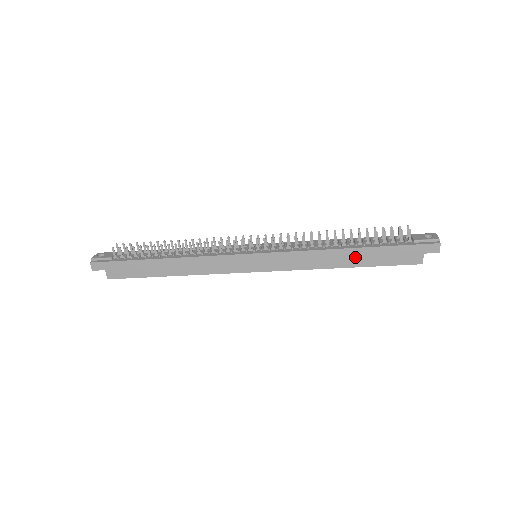
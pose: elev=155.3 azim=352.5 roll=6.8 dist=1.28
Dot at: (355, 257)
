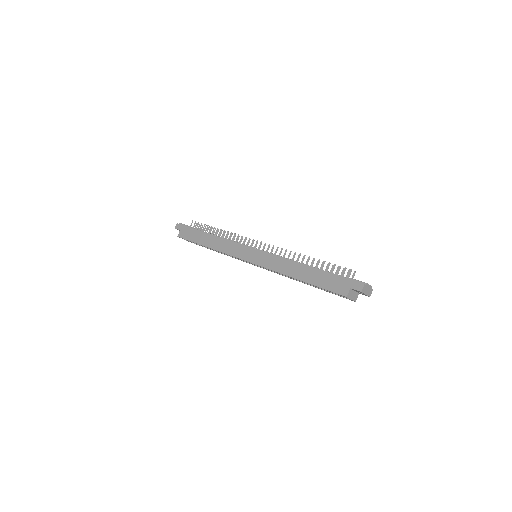
Dot at: (307, 273)
